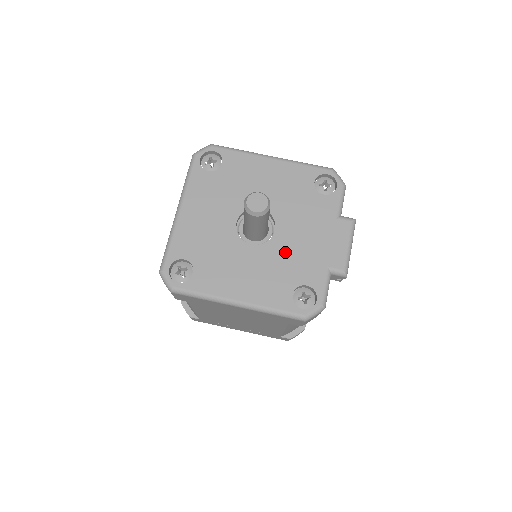
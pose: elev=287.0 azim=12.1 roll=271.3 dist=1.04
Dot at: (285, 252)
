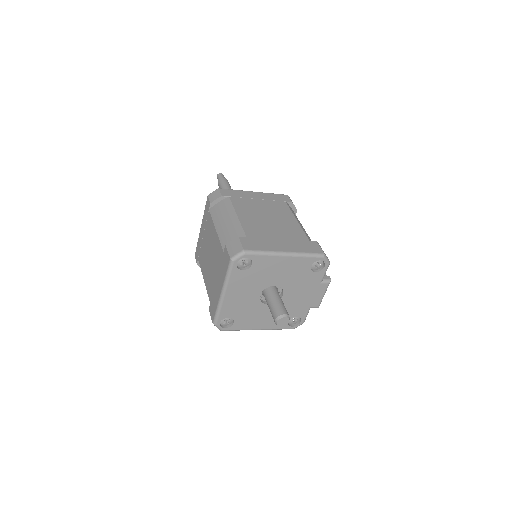
Dot at: (287, 305)
